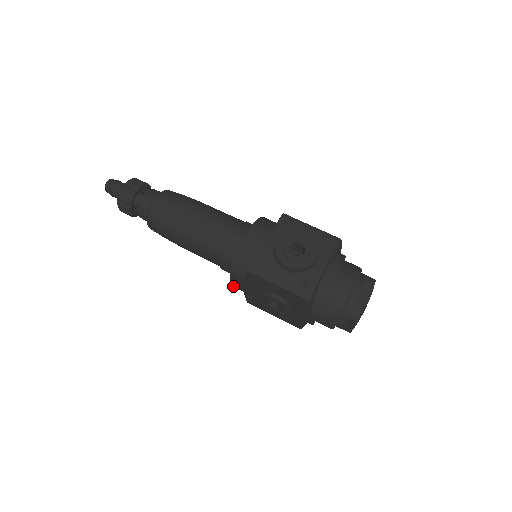
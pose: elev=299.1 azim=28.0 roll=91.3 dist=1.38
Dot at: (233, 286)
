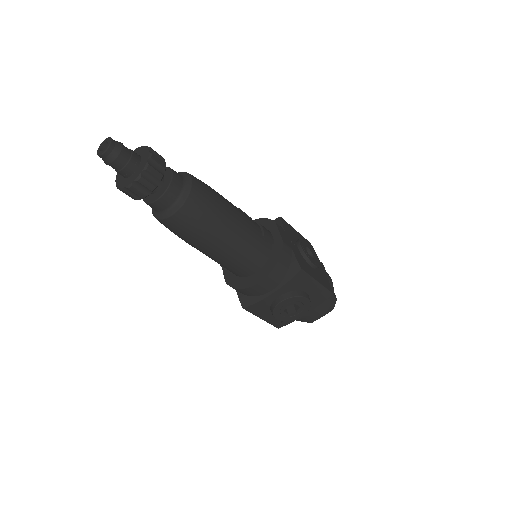
Dot at: occluded
